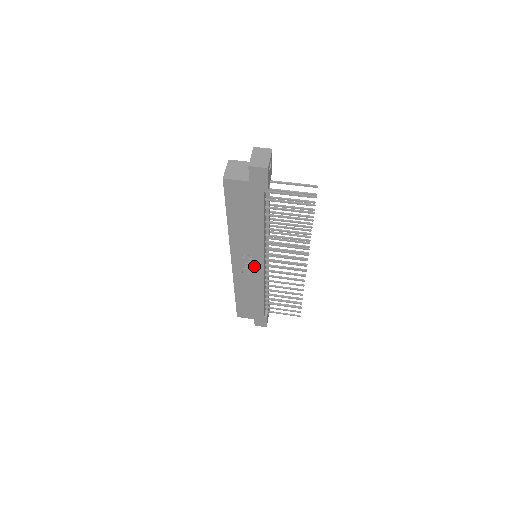
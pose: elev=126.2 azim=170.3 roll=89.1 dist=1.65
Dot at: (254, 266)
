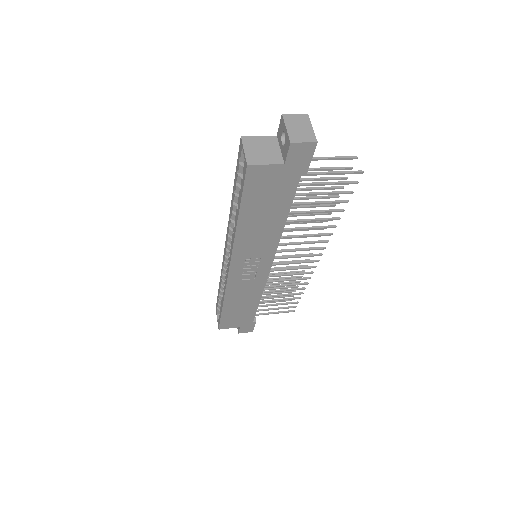
Dot at: (258, 269)
